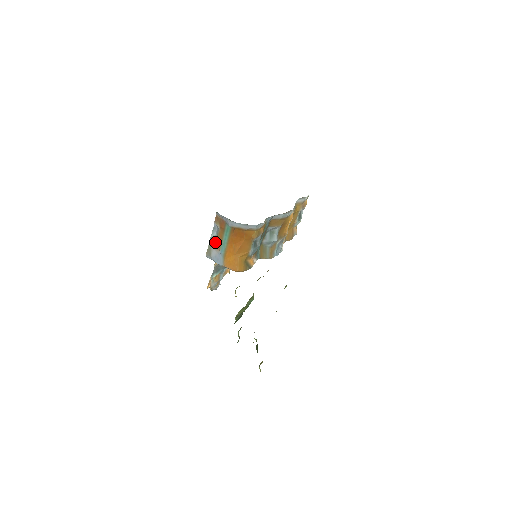
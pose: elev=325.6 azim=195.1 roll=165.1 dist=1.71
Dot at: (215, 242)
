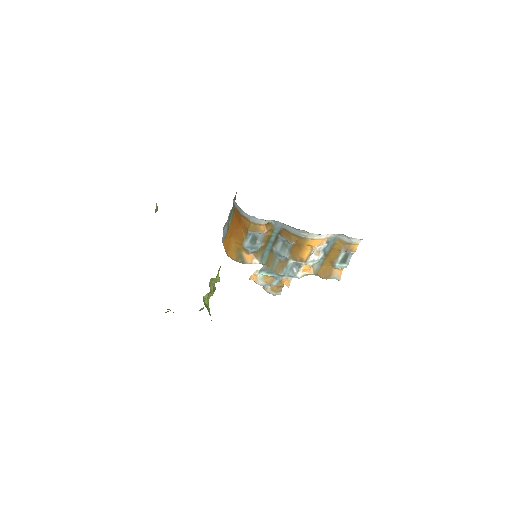
Dot at: occluded
